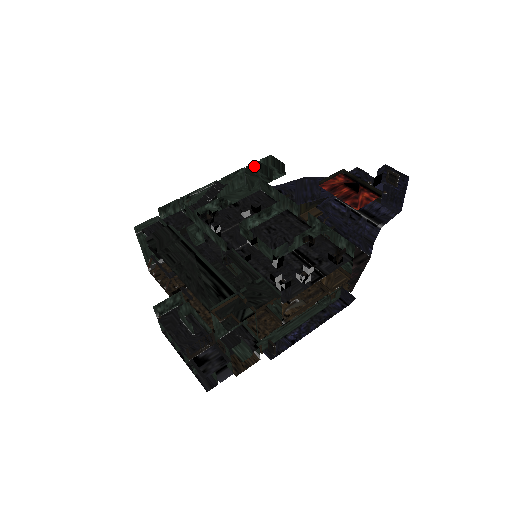
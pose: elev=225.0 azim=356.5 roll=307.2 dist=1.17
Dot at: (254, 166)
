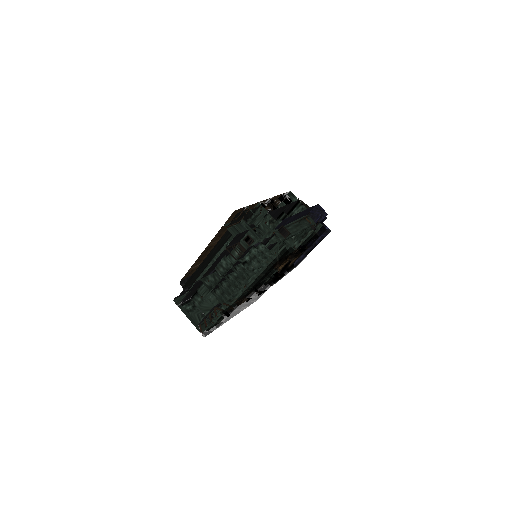
Dot at: occluded
